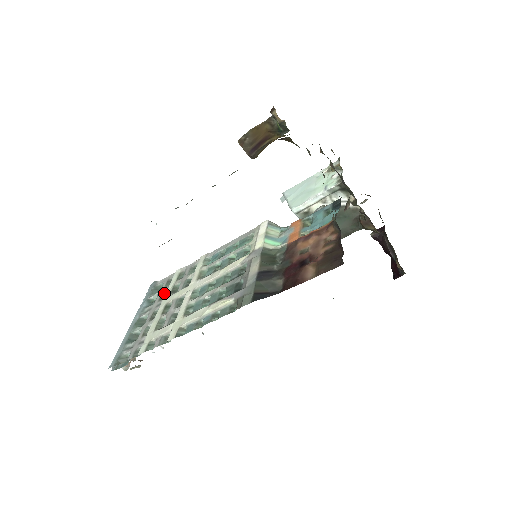
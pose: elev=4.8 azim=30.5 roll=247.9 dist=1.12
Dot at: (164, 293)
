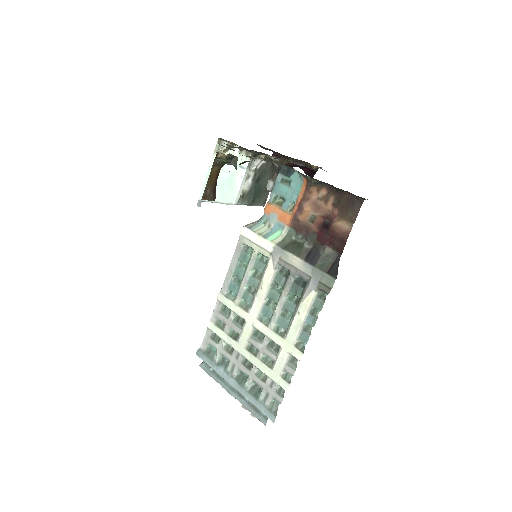
Dot at: (225, 347)
